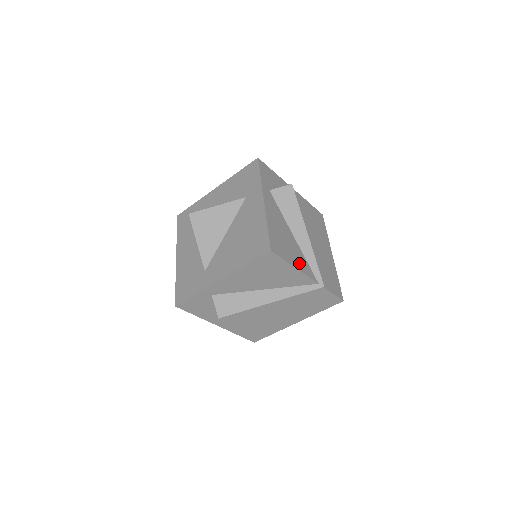
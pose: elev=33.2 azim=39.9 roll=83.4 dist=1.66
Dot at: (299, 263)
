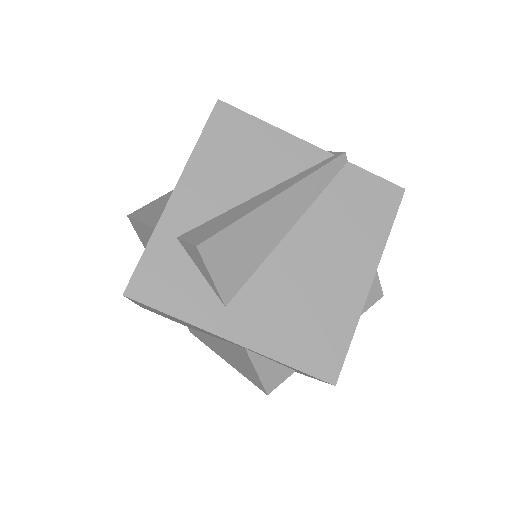
Dot at: occluded
